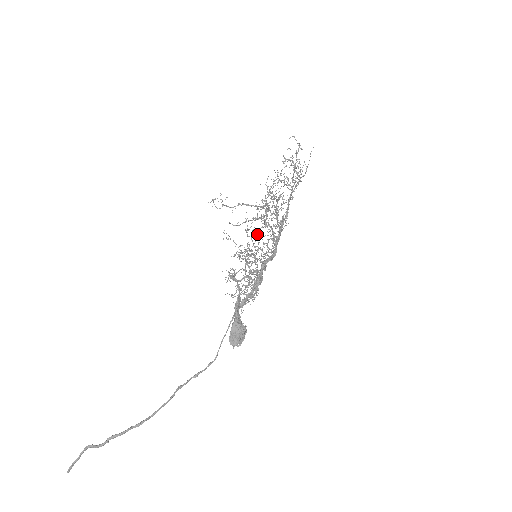
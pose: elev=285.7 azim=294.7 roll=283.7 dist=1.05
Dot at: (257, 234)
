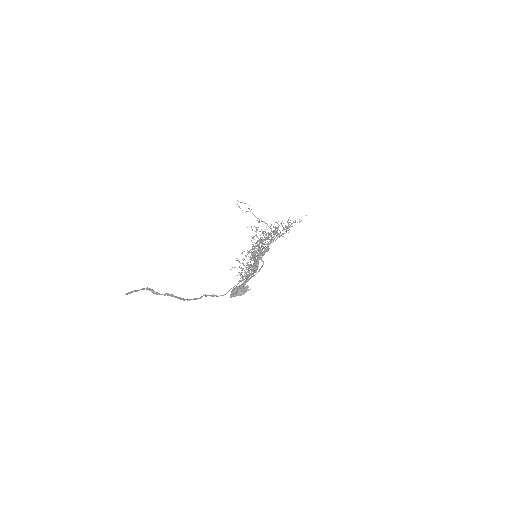
Dot at: occluded
